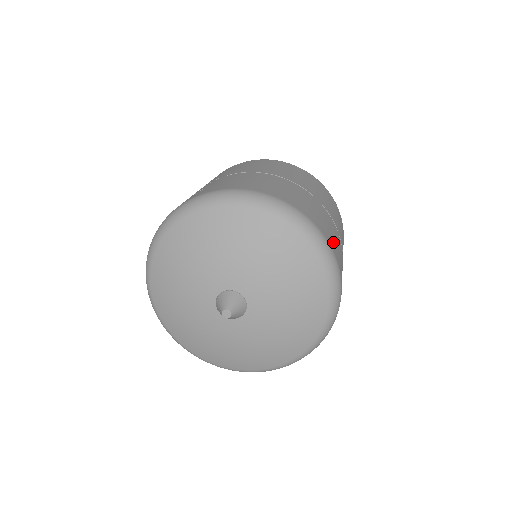
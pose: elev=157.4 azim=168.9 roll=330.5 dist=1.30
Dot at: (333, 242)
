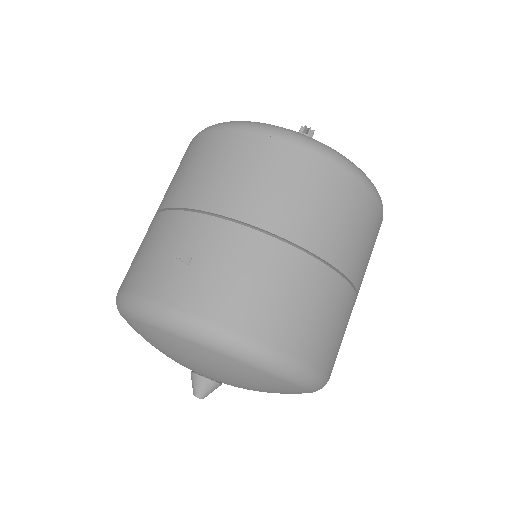
Dot at: (335, 351)
